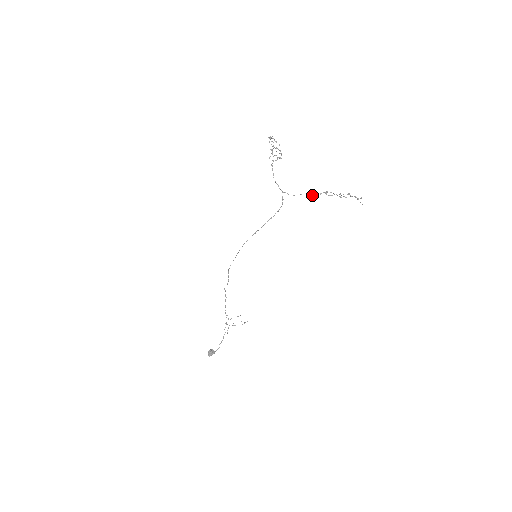
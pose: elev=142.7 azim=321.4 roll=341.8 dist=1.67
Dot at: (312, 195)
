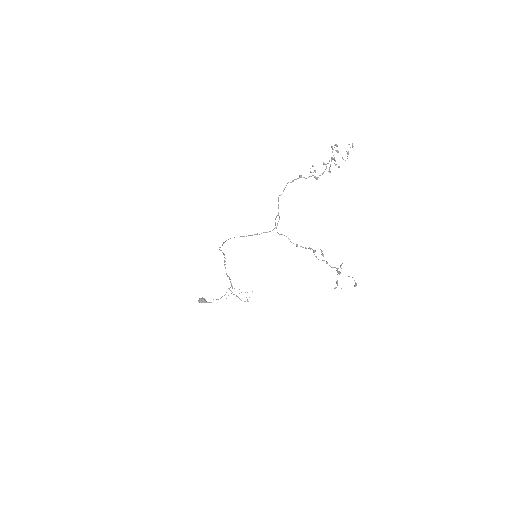
Dot at: occluded
